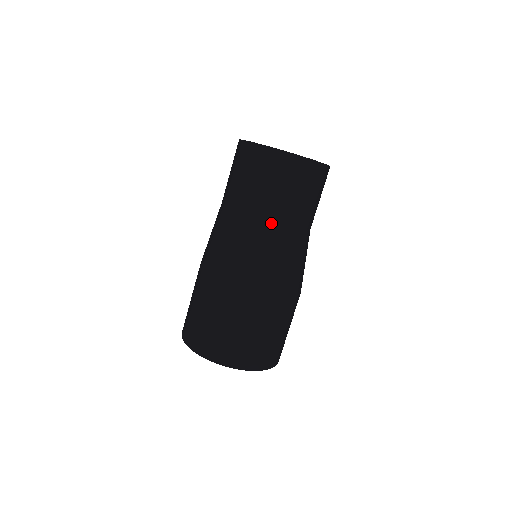
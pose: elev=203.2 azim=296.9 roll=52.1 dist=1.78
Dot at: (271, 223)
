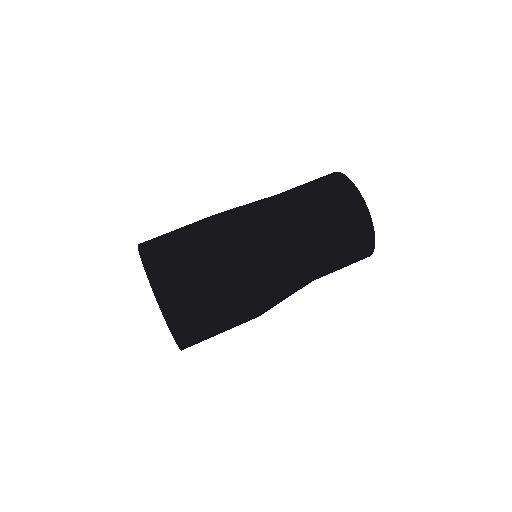
Dot at: (309, 245)
